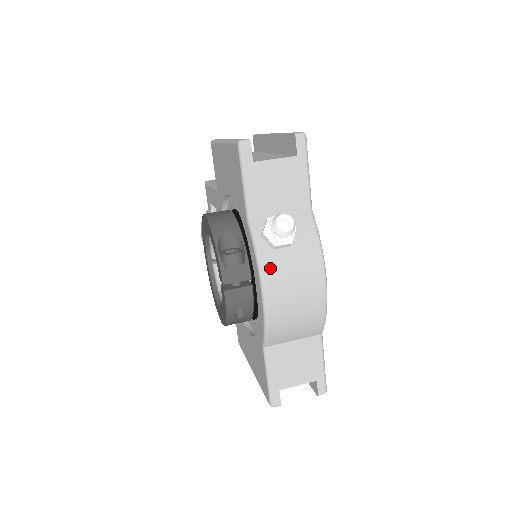
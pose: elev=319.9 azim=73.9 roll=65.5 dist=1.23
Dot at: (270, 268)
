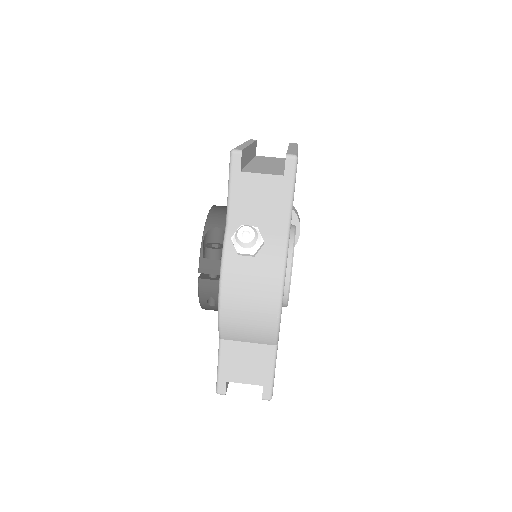
Dot at: (231, 271)
